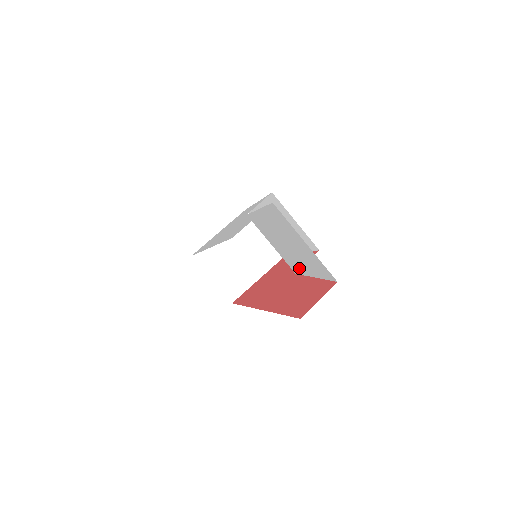
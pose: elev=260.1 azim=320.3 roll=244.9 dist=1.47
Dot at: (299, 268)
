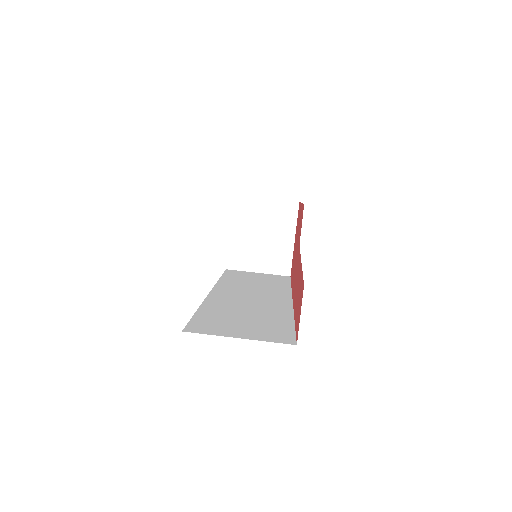
Dot at: occluded
